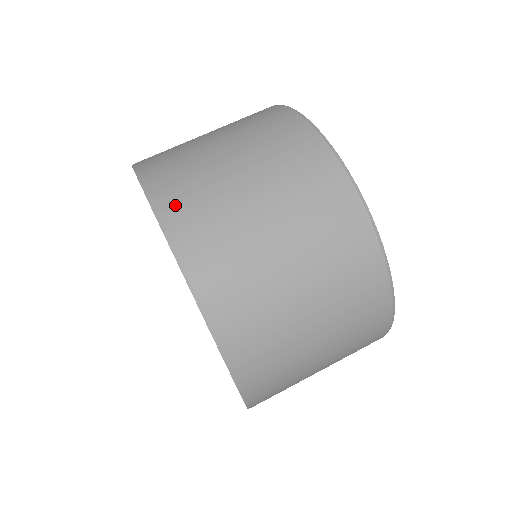
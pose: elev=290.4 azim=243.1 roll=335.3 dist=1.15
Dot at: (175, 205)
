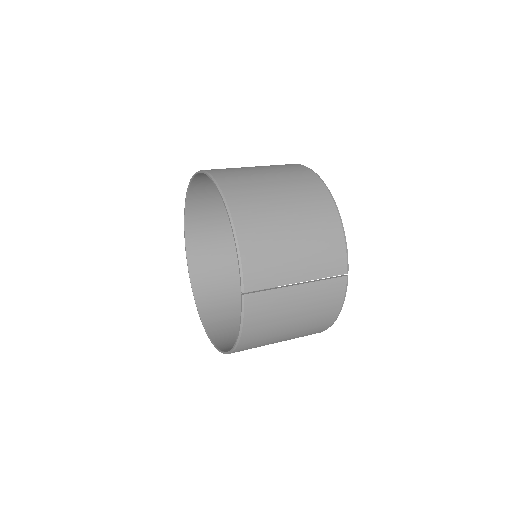
Dot at: (200, 180)
